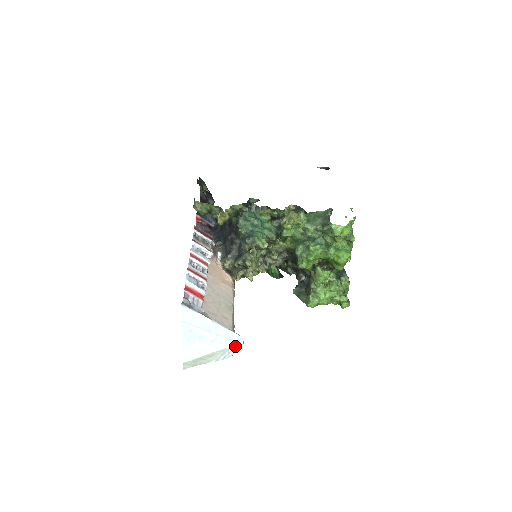
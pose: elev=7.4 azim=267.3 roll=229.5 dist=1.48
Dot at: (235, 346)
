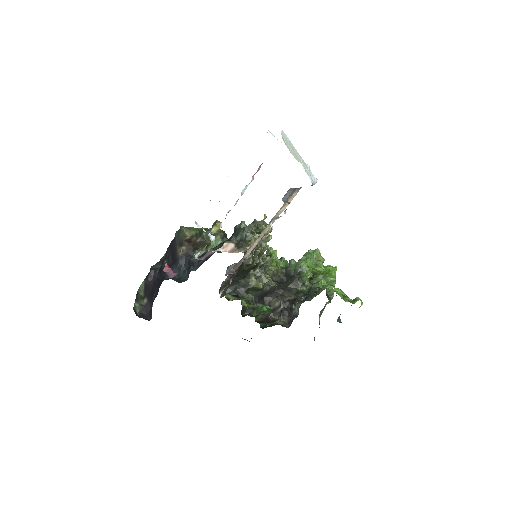
Dot at: (312, 174)
